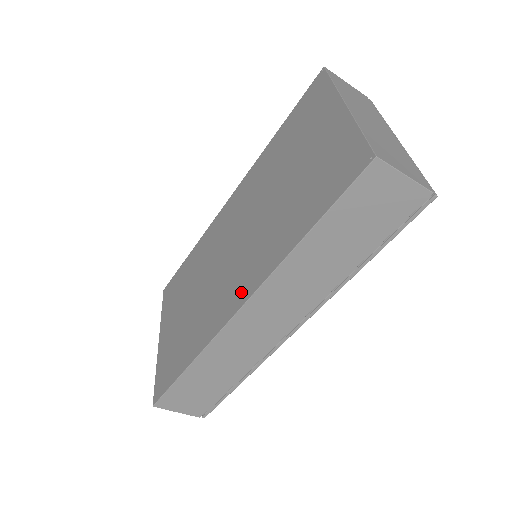
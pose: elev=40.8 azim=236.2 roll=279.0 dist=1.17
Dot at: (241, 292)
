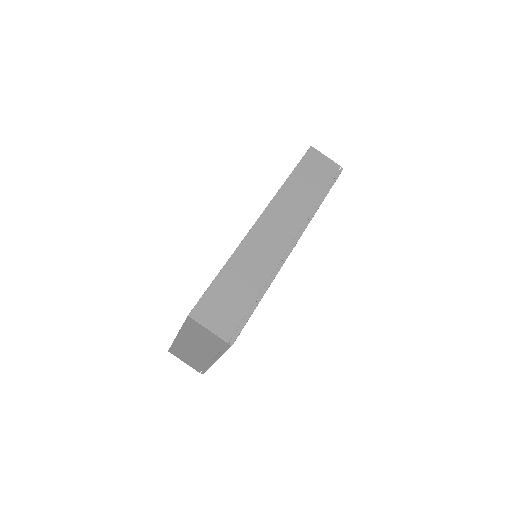
Dot at: occluded
